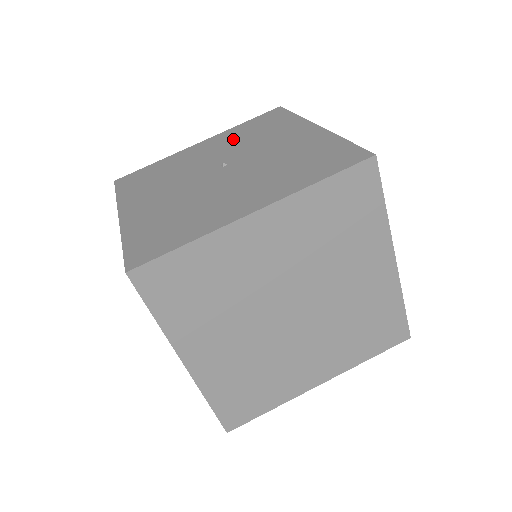
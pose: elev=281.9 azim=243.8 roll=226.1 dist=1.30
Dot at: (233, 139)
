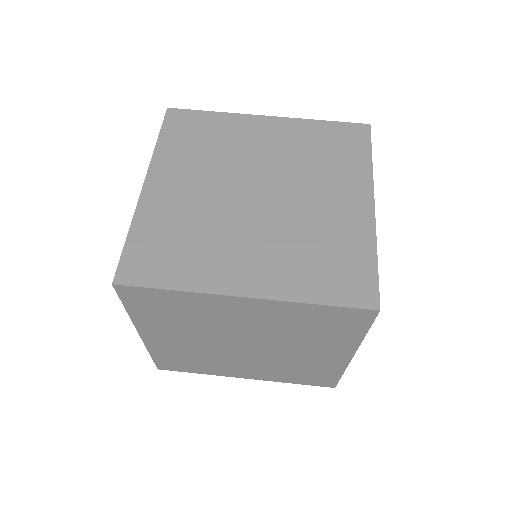
Dot at: occluded
